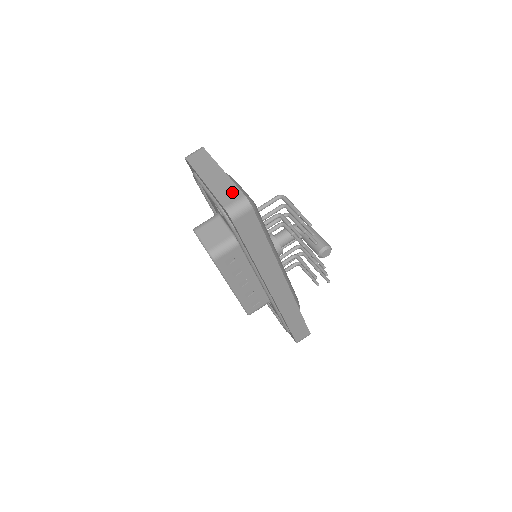
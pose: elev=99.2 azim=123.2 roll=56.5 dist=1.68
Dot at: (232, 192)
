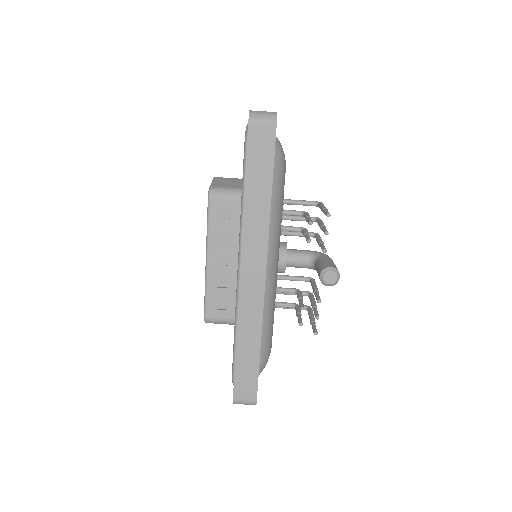
Dot at: occluded
